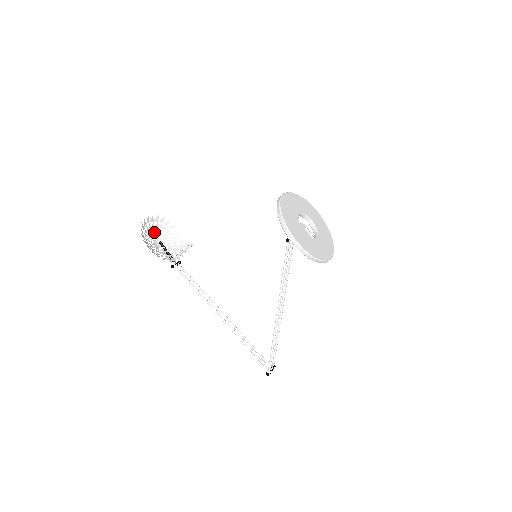
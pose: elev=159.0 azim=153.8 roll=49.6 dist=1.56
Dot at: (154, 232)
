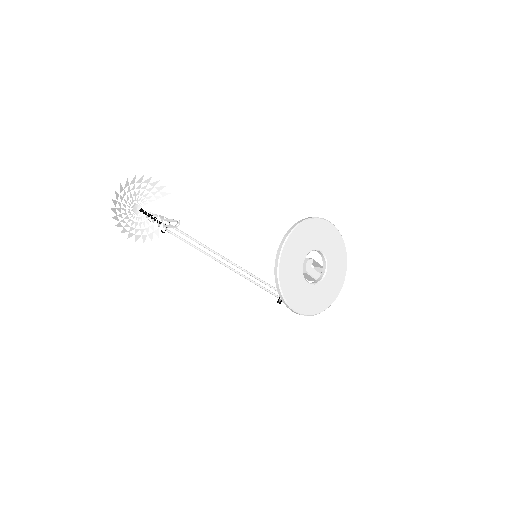
Dot at: occluded
